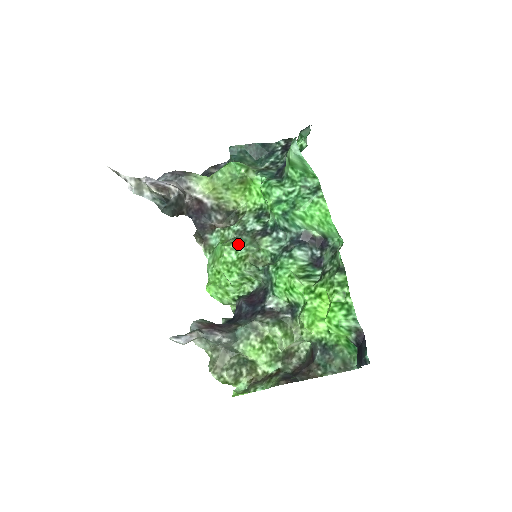
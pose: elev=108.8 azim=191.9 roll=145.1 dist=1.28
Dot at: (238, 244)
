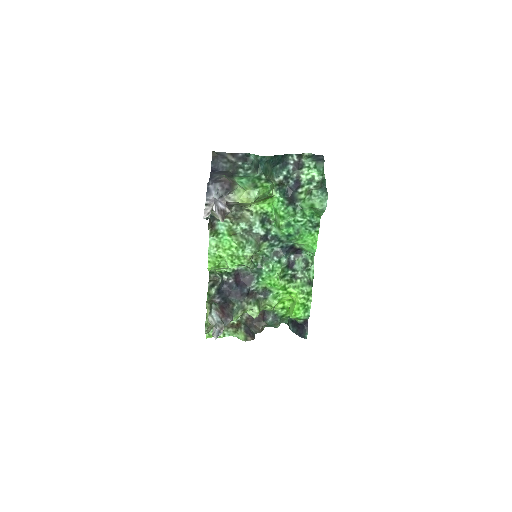
Dot at: (246, 244)
